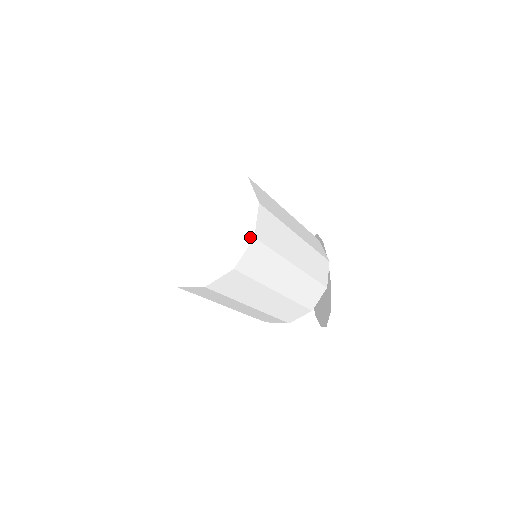
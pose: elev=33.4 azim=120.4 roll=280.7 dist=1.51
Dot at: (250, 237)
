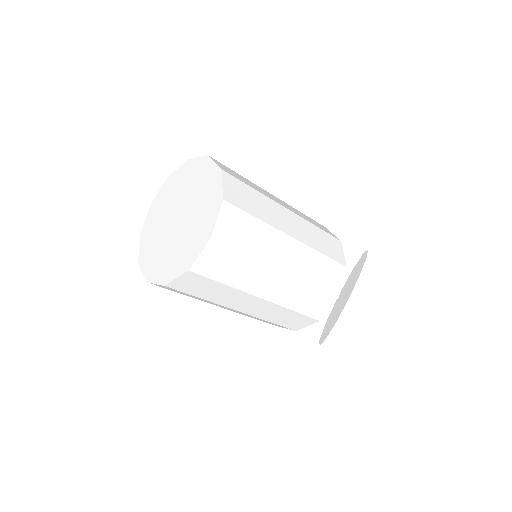
Dot at: (187, 267)
